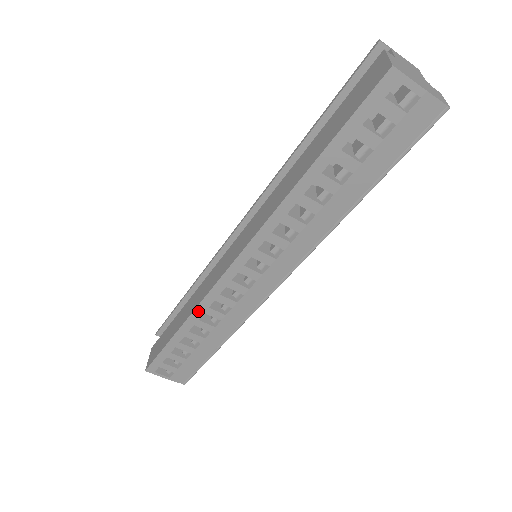
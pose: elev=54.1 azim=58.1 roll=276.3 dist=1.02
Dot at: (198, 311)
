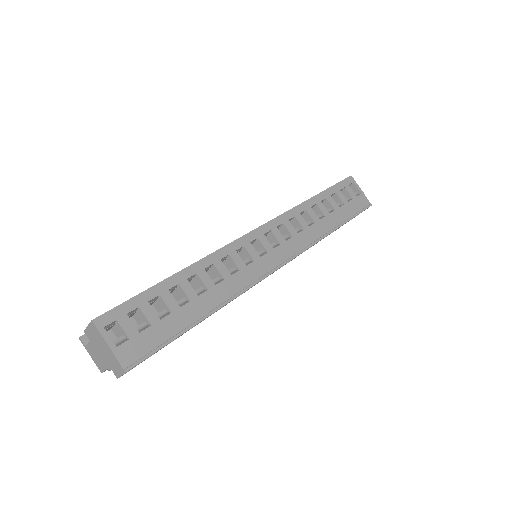
Dot at: (209, 259)
